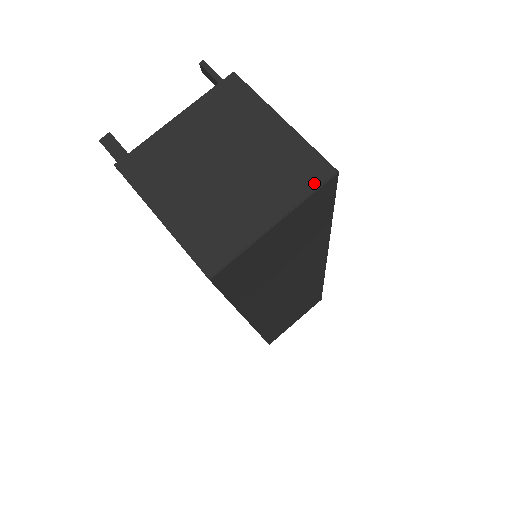
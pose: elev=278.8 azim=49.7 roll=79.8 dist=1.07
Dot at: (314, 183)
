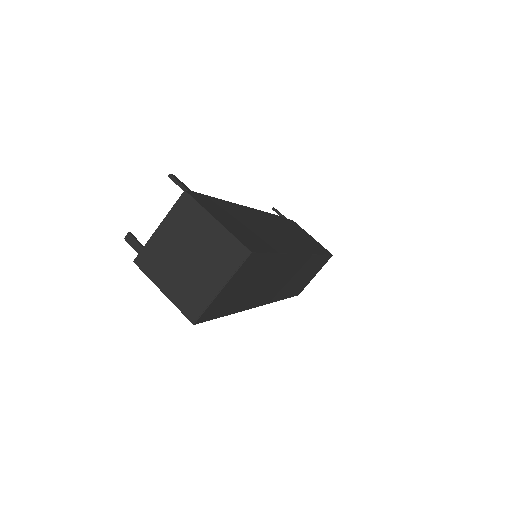
Dot at: (239, 261)
